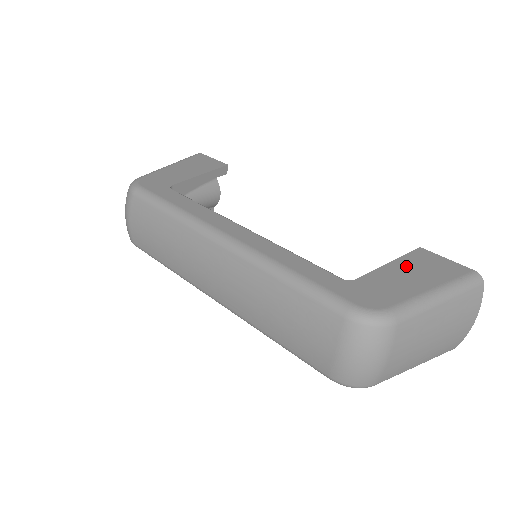
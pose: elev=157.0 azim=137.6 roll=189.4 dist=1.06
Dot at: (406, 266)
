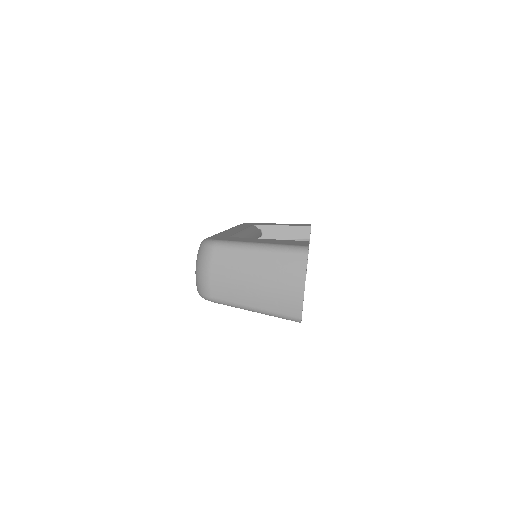
Dot at: (274, 240)
